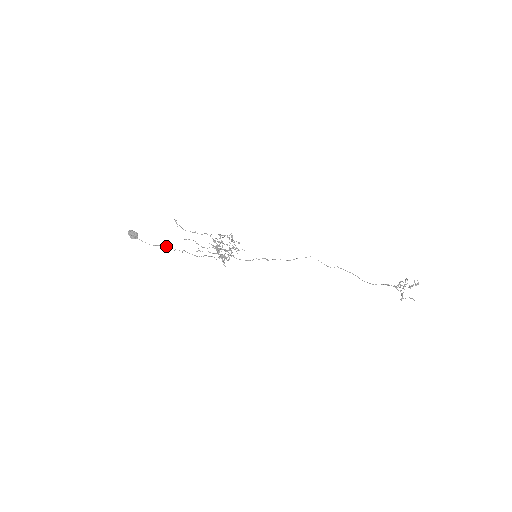
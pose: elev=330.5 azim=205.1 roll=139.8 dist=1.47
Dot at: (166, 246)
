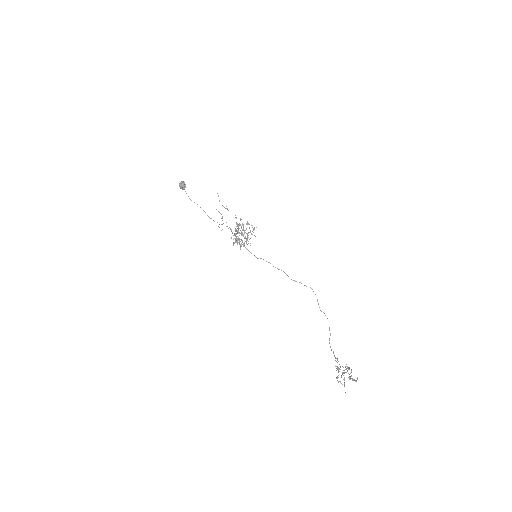
Dot at: (200, 207)
